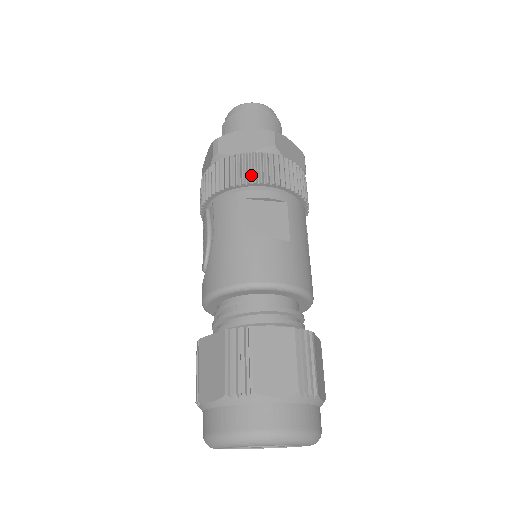
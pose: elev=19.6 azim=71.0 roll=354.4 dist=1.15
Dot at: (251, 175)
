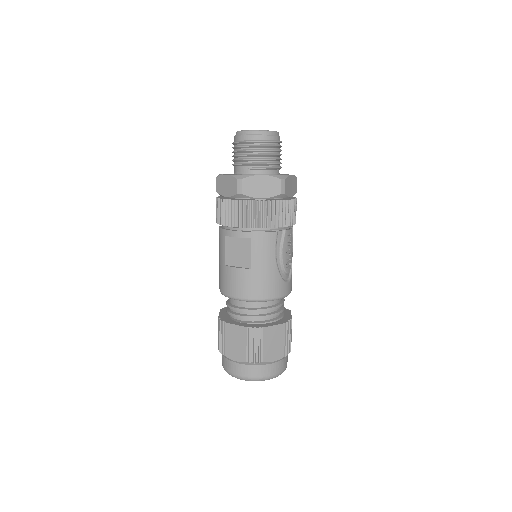
Dot at: (227, 219)
